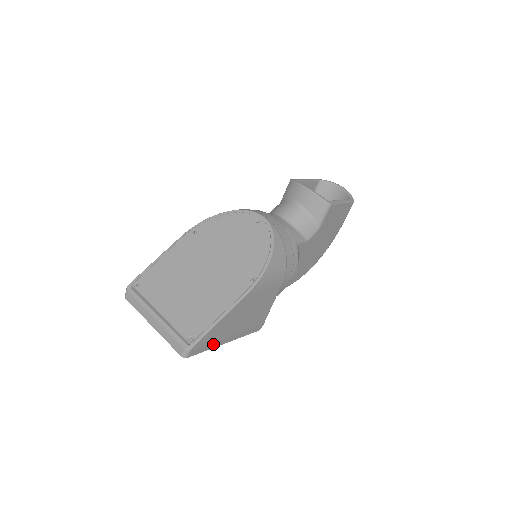
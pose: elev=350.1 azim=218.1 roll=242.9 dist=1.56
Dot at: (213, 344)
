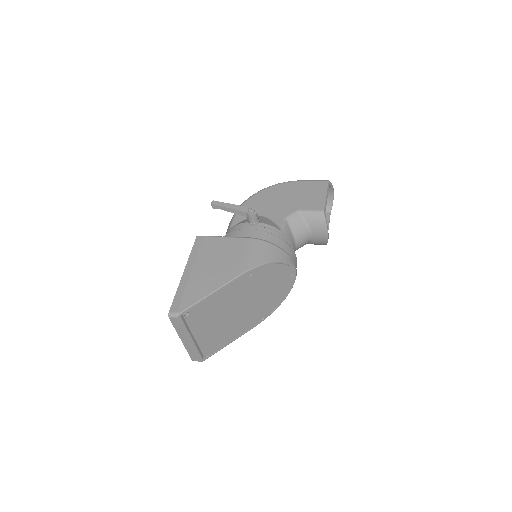
Dot at: occluded
